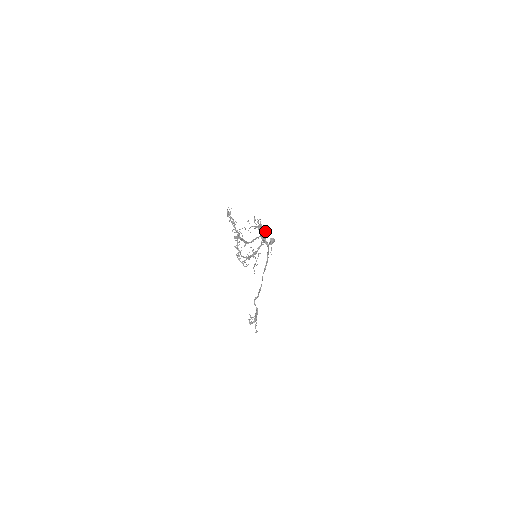
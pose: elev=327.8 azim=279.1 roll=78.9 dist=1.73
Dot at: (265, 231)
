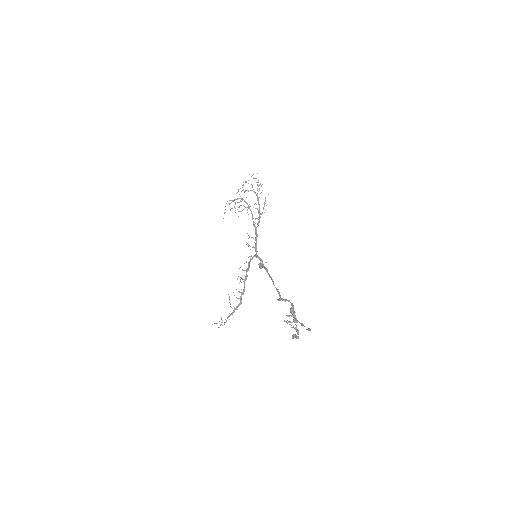
Dot at: (251, 259)
